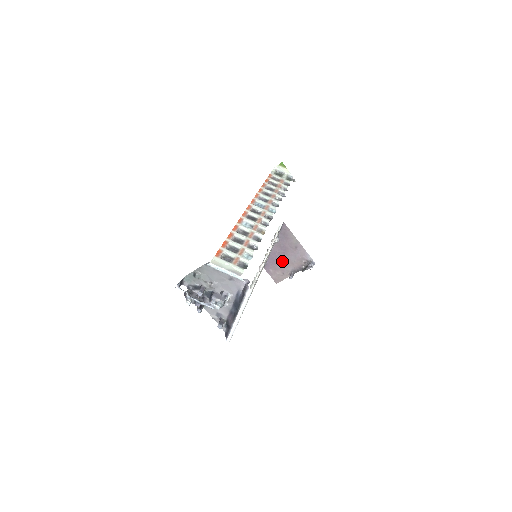
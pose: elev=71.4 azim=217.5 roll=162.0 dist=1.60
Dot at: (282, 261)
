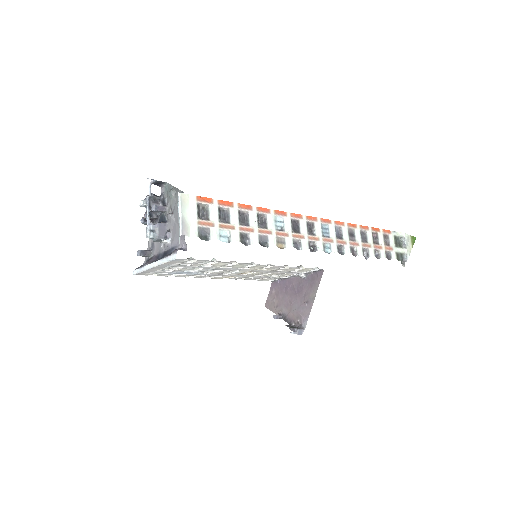
Dot at: (288, 296)
